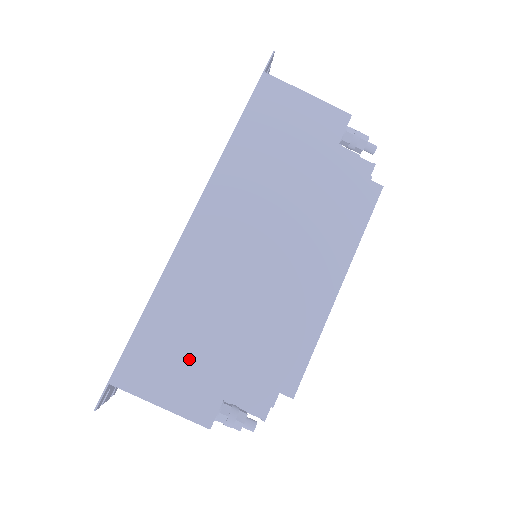
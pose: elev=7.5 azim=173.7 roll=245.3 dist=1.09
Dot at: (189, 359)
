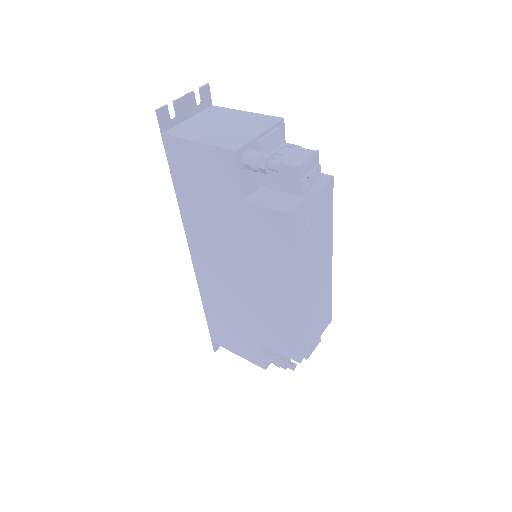
Dot at: (237, 335)
